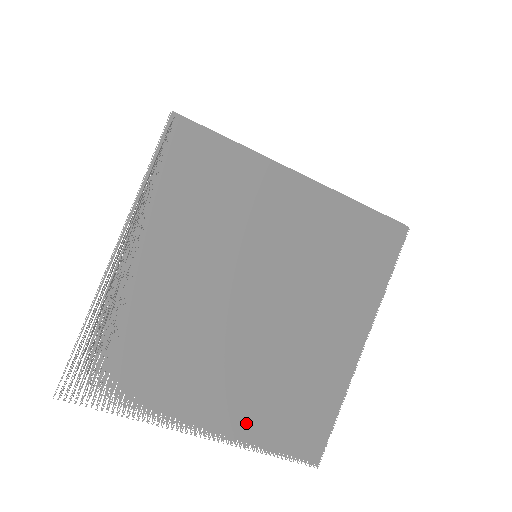
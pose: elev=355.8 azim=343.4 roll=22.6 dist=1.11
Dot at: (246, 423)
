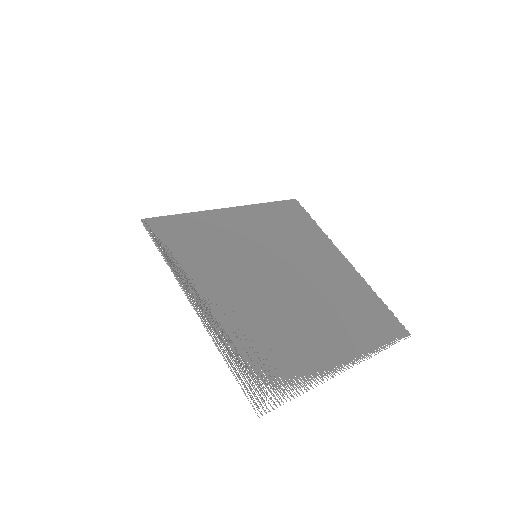
Dot at: (357, 341)
